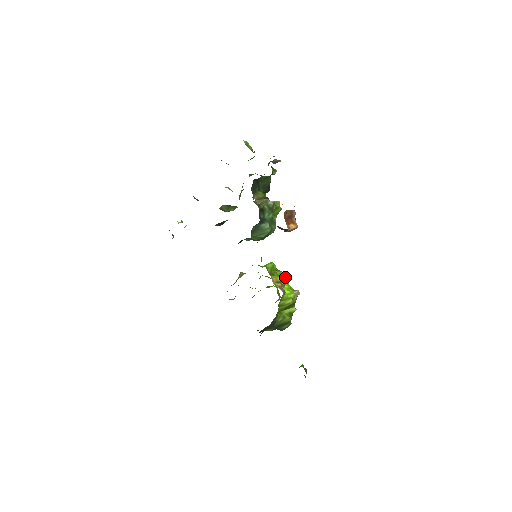
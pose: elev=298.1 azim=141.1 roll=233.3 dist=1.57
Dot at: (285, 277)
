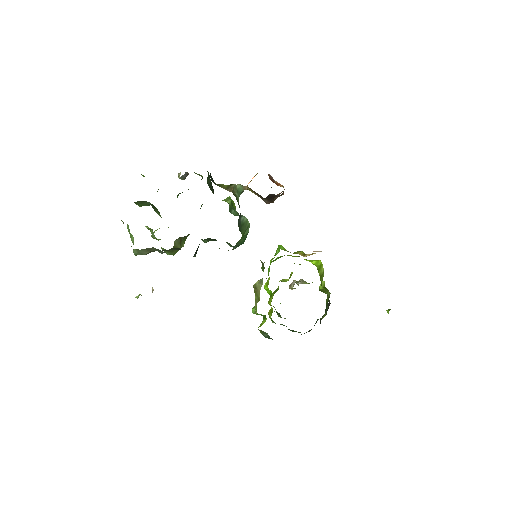
Dot at: occluded
